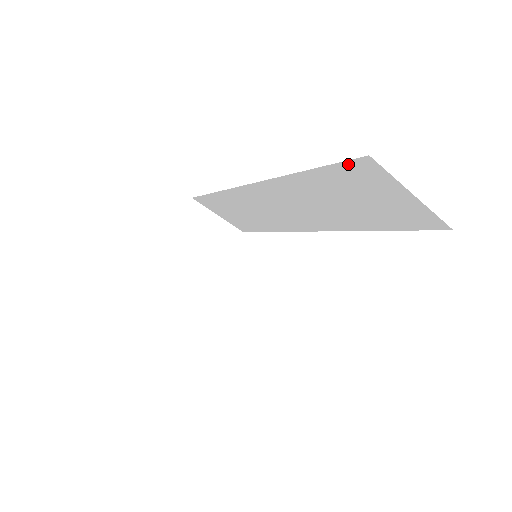
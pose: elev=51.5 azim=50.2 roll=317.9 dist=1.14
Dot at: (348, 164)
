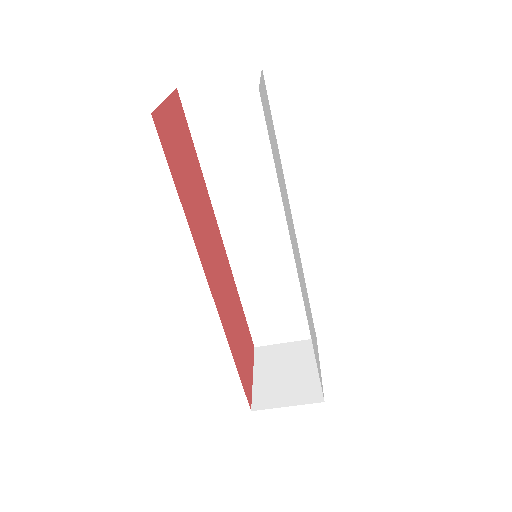
Dot at: (187, 111)
